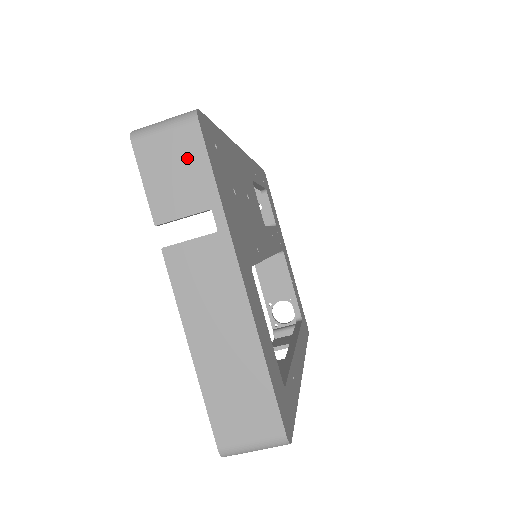
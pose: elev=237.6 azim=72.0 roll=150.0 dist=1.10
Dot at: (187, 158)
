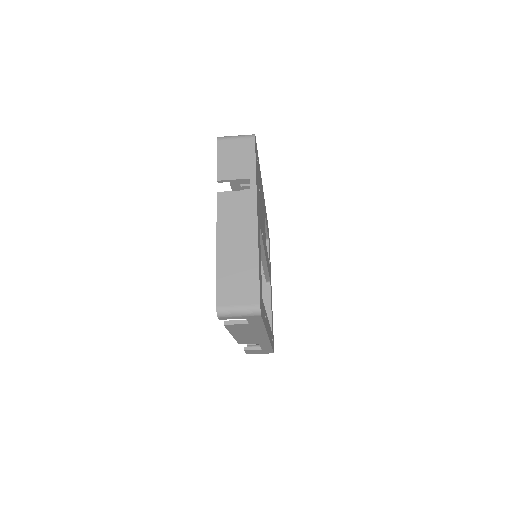
Dot at: (244, 153)
